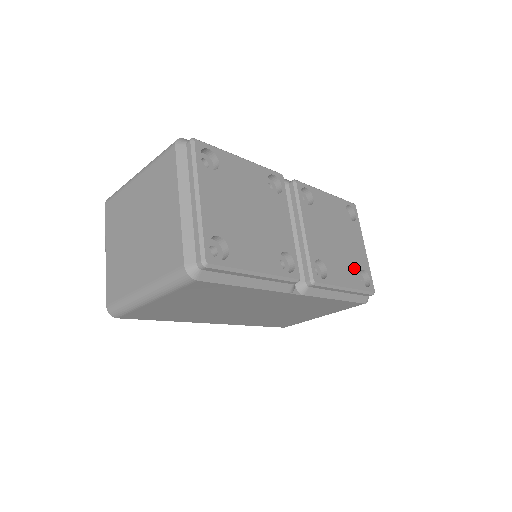
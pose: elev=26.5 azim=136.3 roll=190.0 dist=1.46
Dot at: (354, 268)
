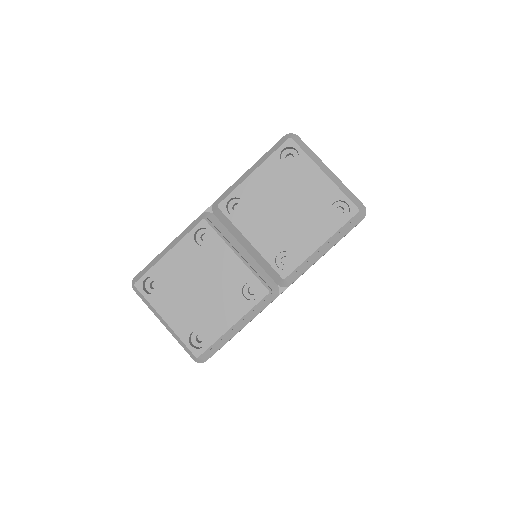
Dot at: (321, 215)
